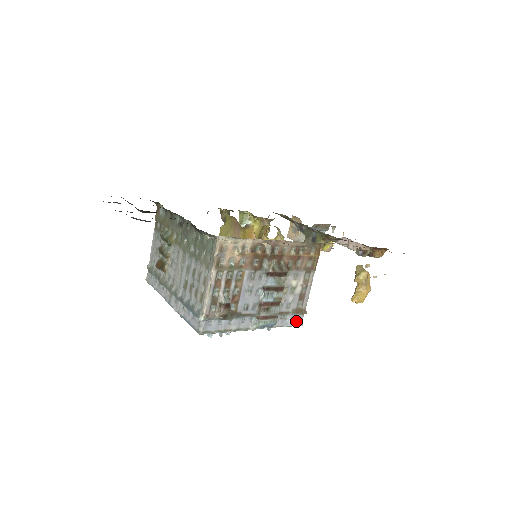
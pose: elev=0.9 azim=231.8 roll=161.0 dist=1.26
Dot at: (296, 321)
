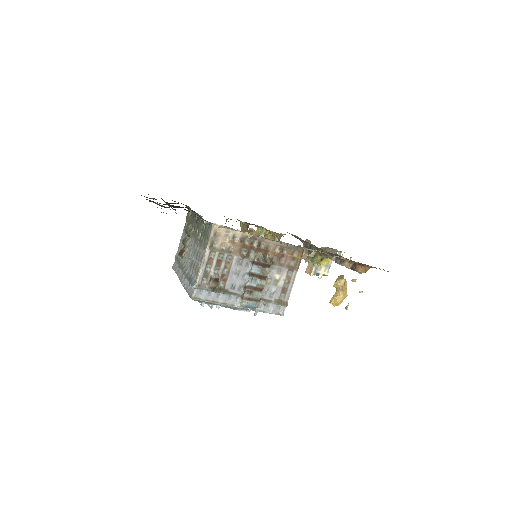
Dot at: (278, 311)
